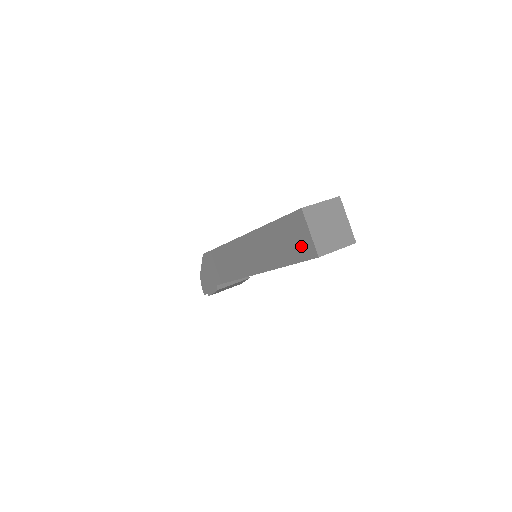
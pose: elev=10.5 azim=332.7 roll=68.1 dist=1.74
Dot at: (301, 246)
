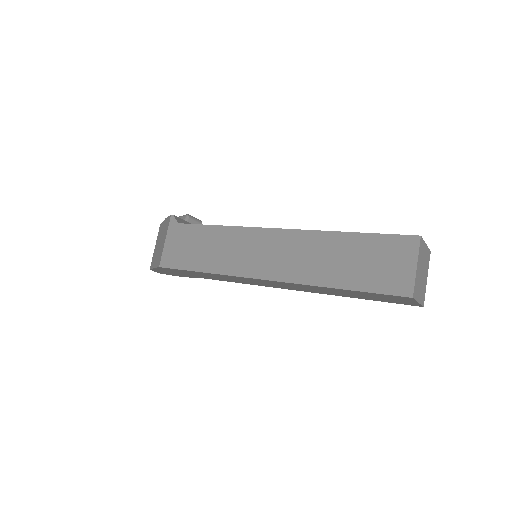
Dot at: (395, 301)
